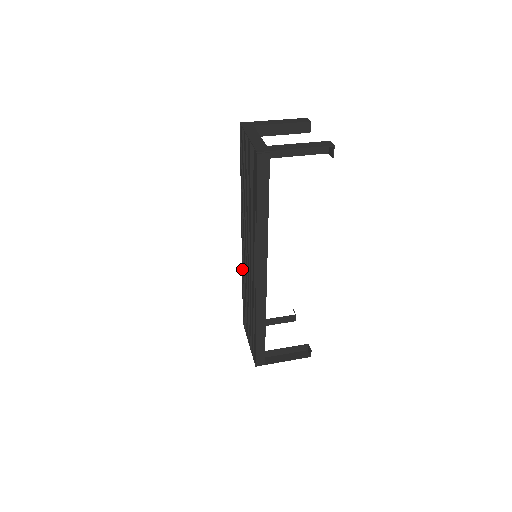
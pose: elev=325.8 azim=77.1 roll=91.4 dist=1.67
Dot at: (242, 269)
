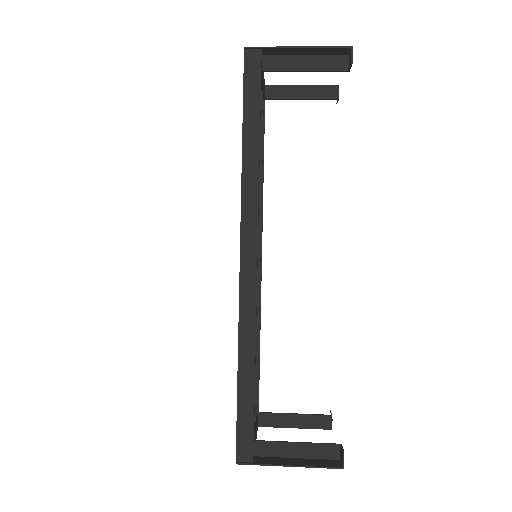
Dot at: occluded
